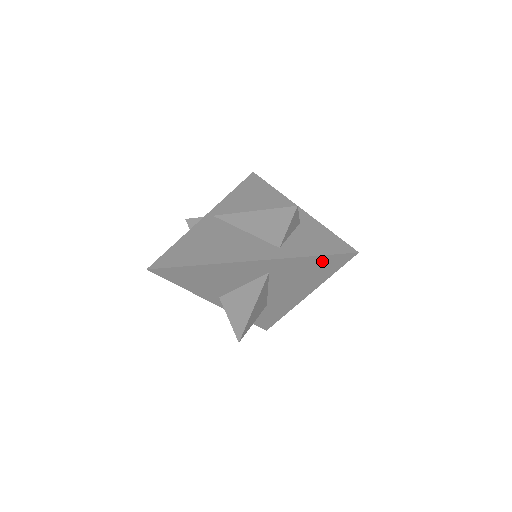
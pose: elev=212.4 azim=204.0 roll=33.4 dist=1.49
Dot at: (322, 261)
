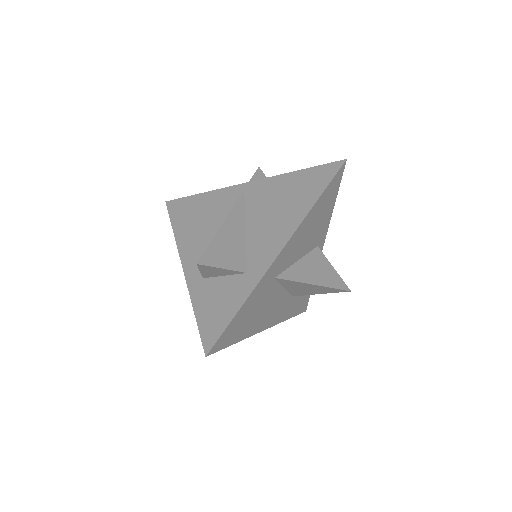
Dot at: occluded
